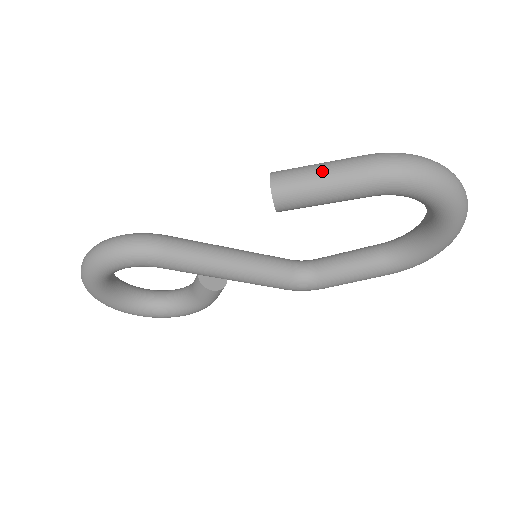
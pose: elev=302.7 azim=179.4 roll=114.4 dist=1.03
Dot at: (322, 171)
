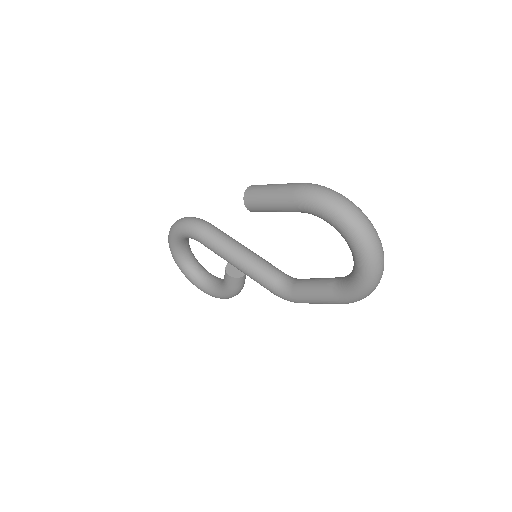
Dot at: (273, 186)
